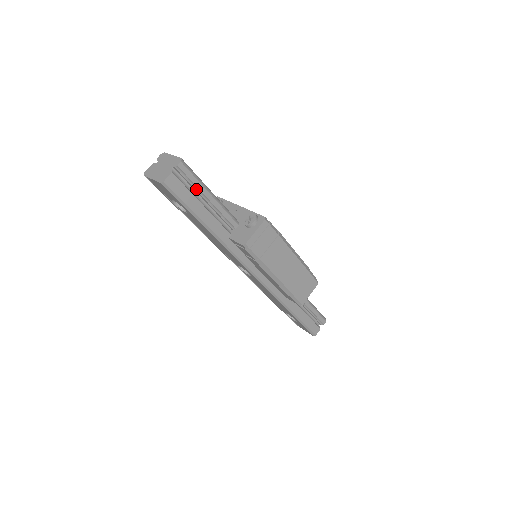
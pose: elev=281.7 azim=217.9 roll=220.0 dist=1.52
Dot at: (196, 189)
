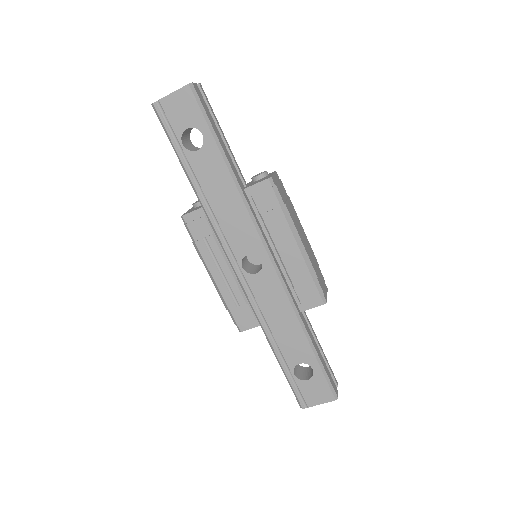
Dot at: occluded
